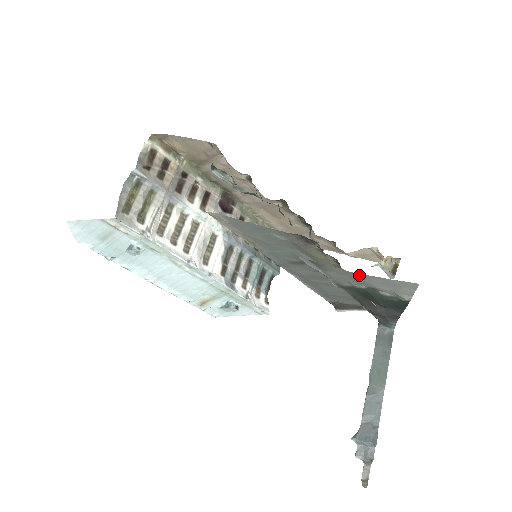
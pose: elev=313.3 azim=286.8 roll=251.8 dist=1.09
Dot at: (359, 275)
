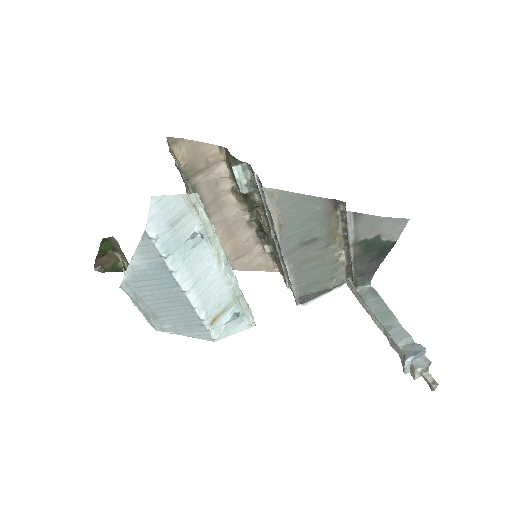
Dot at: (381, 219)
